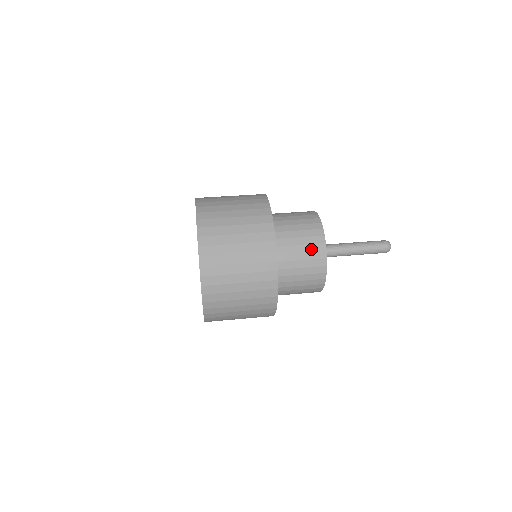
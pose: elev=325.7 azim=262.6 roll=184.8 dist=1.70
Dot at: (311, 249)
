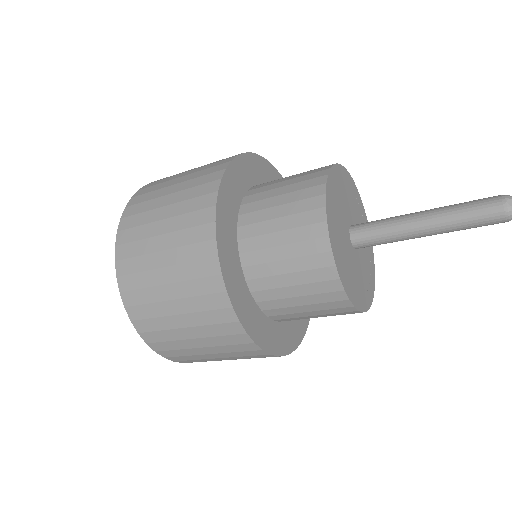
Dot at: (309, 171)
